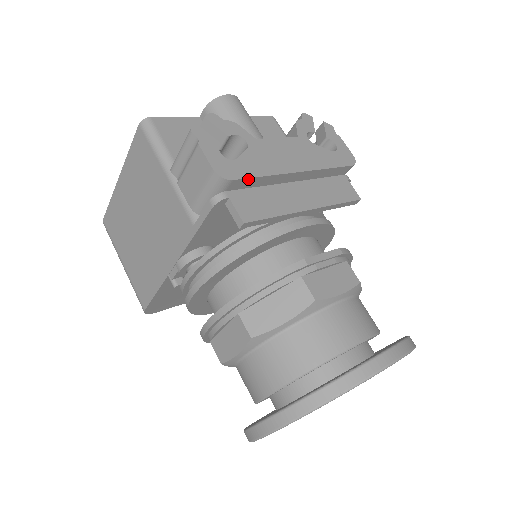
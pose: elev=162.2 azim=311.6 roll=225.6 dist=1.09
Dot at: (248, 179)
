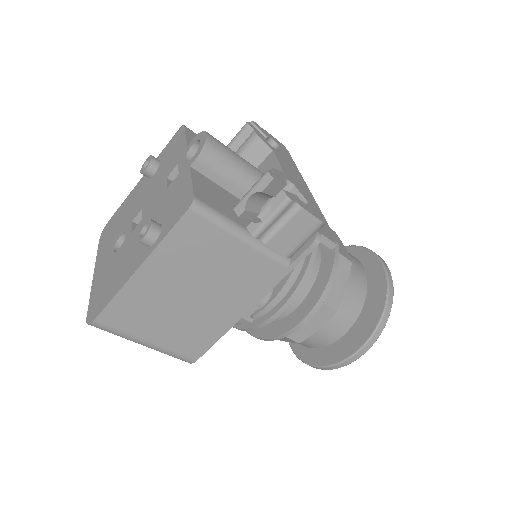
Dot at: (319, 211)
